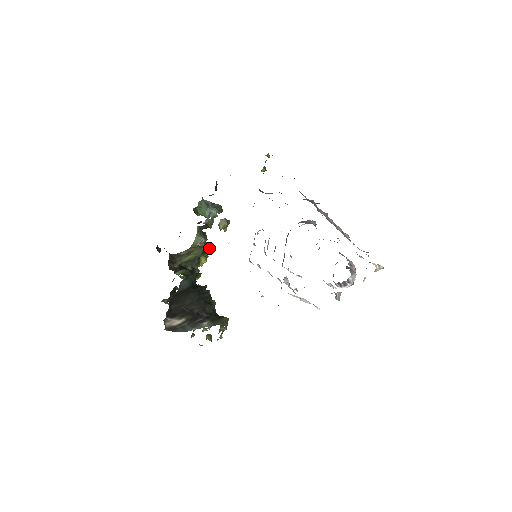
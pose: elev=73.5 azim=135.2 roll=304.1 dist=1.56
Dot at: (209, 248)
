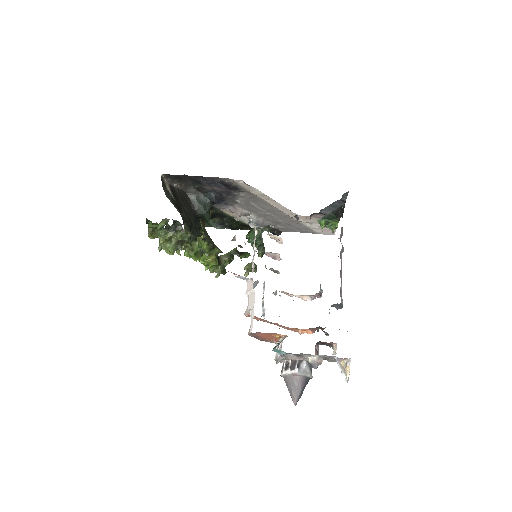
Dot at: occluded
